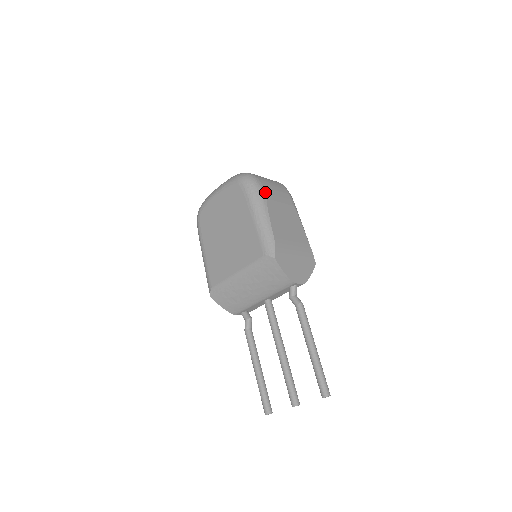
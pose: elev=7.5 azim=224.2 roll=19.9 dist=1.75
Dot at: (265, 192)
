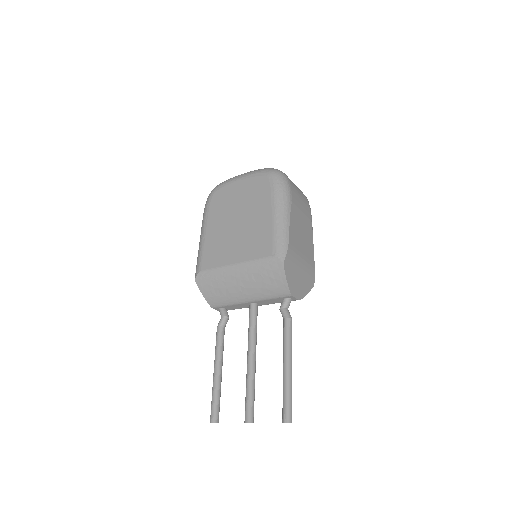
Dot at: (292, 195)
